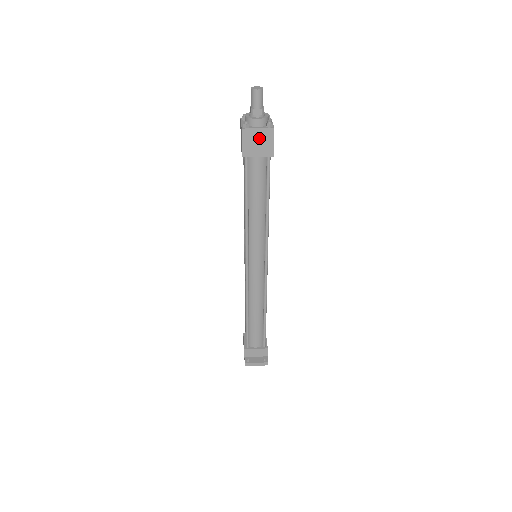
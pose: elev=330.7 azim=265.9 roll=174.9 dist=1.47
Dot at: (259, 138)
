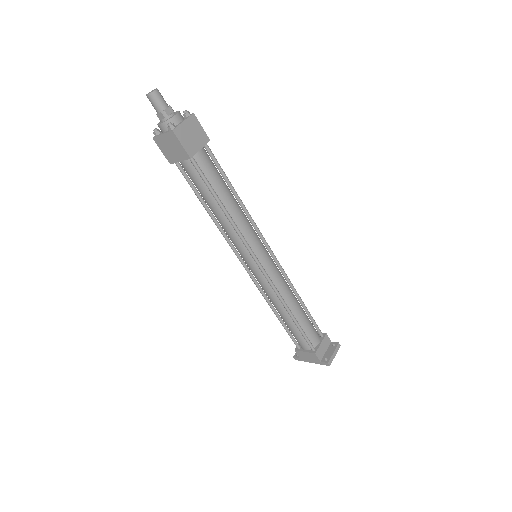
Dot at: (190, 130)
